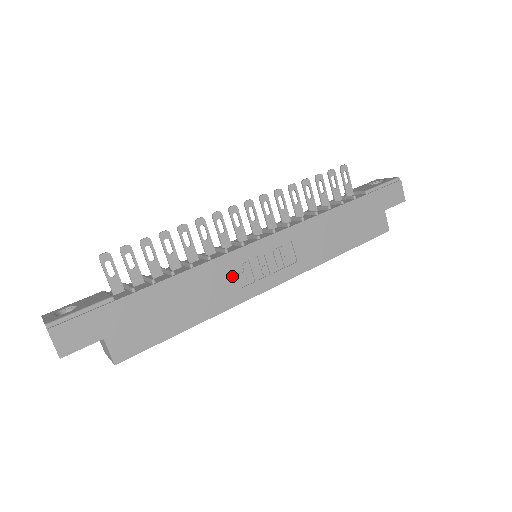
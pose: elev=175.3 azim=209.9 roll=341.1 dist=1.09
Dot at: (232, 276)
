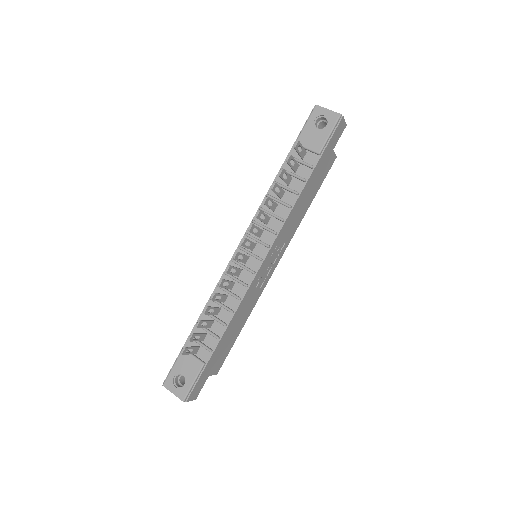
Dot at: (254, 291)
